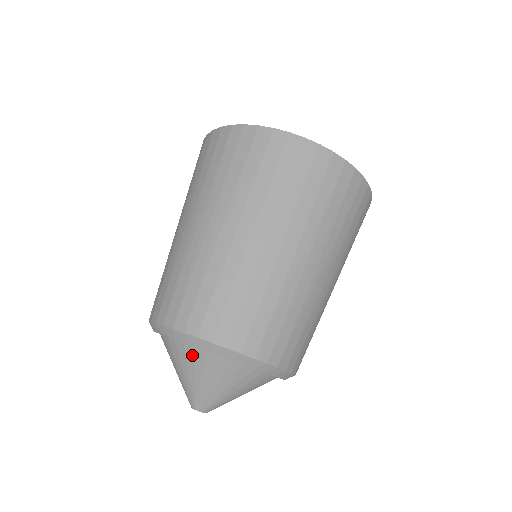
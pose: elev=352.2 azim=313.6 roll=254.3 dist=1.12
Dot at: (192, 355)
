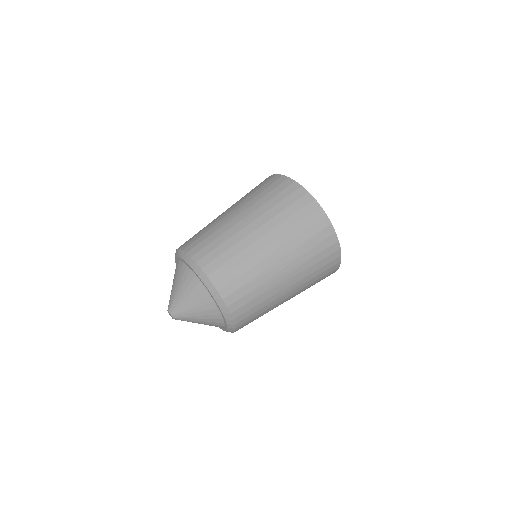
Dot at: (187, 274)
